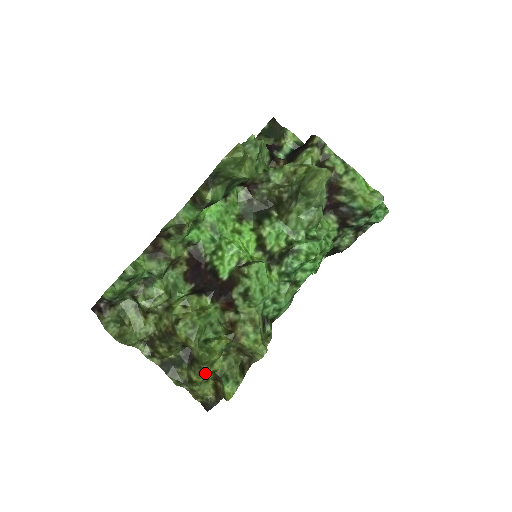
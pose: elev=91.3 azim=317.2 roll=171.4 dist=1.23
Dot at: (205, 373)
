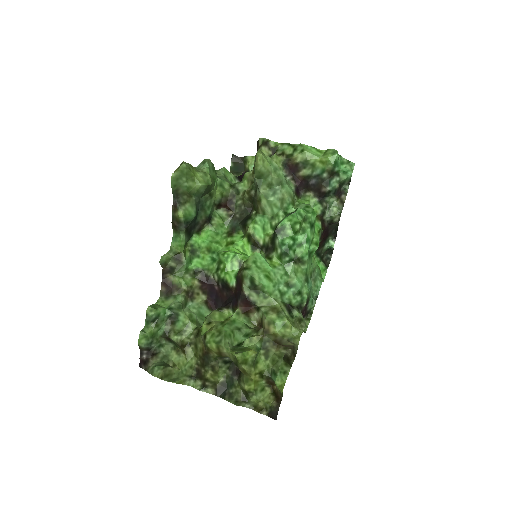
Dot at: (251, 376)
